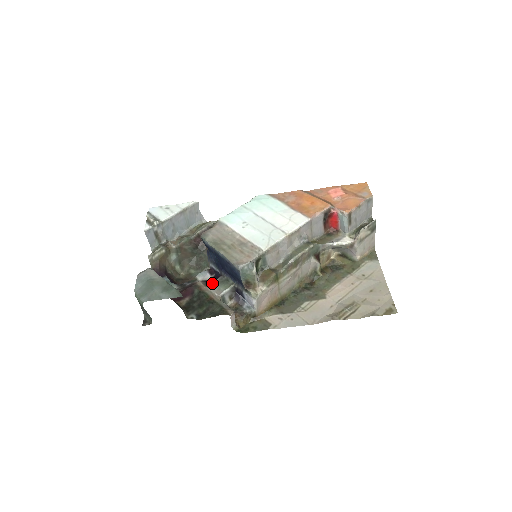
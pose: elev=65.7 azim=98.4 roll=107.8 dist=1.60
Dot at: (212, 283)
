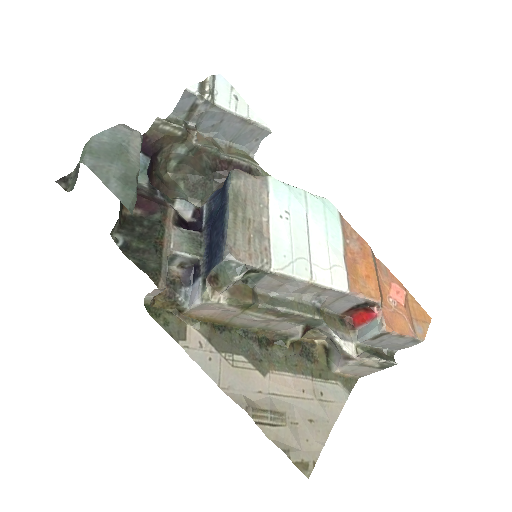
Dot at: occluded
